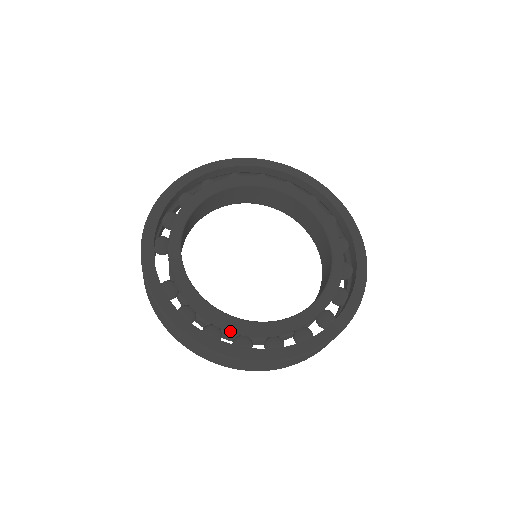
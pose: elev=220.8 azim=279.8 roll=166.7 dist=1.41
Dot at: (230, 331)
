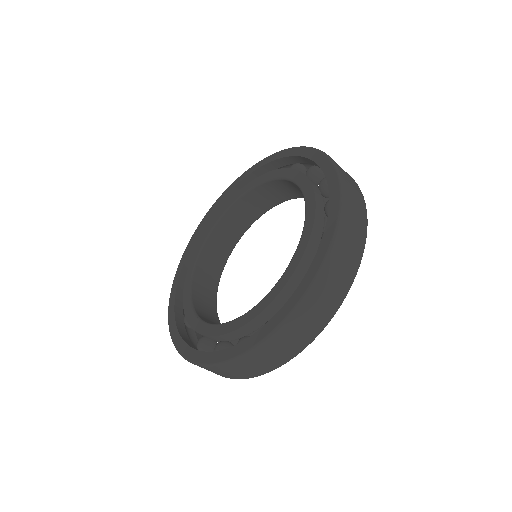
Dot at: (252, 329)
